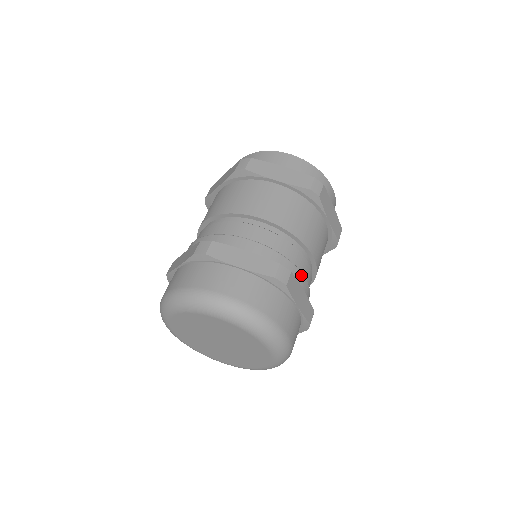
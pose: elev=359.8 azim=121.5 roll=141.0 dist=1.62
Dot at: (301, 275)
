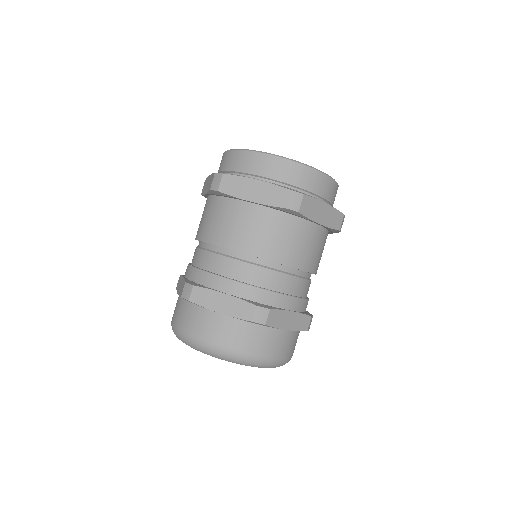
Dot at: (287, 298)
